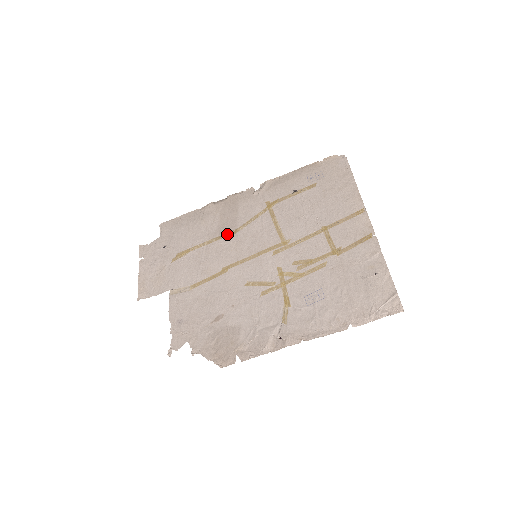
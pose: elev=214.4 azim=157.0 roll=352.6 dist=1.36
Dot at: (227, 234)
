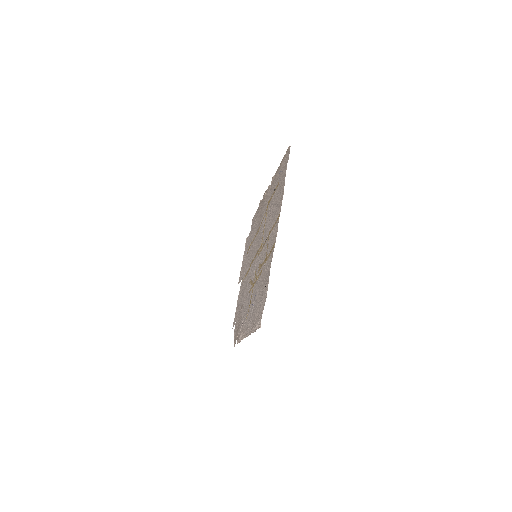
Dot at: (257, 233)
